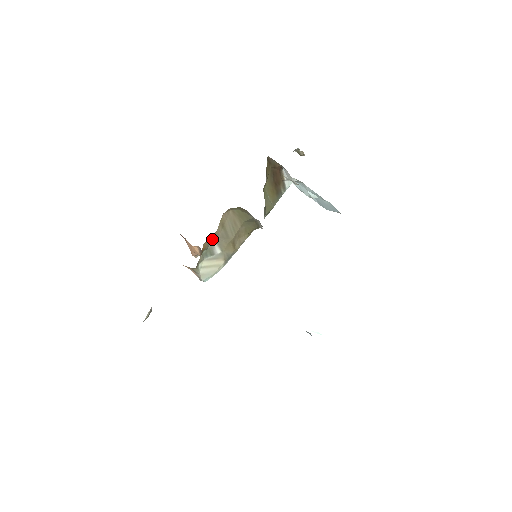
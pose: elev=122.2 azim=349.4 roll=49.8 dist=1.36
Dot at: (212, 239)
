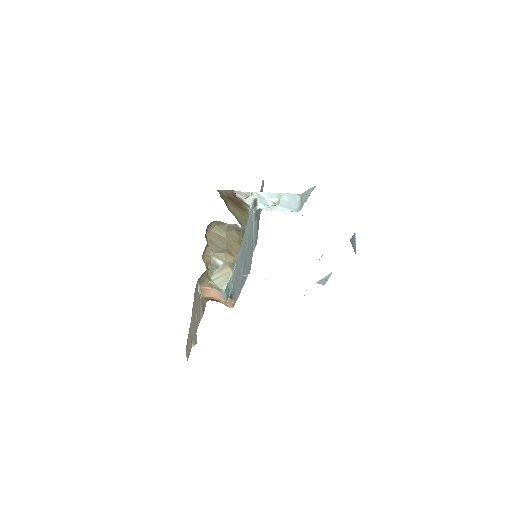
Dot at: (210, 256)
